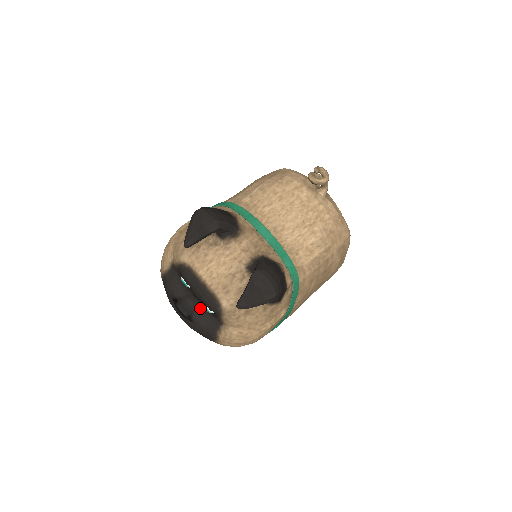
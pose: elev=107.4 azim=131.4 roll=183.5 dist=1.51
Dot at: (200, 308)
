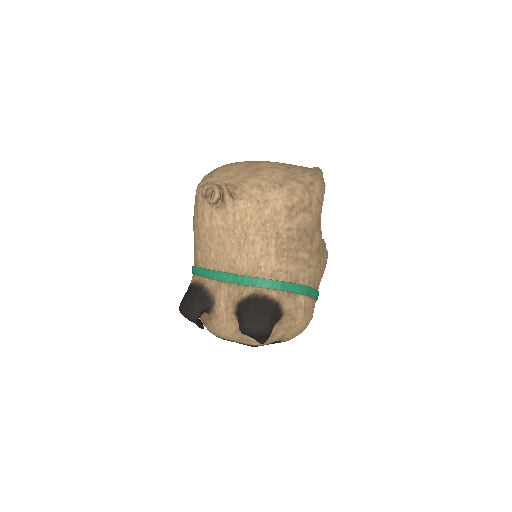
Dot at: occluded
